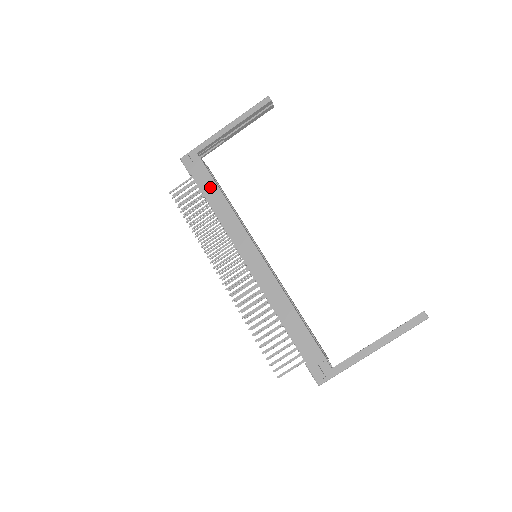
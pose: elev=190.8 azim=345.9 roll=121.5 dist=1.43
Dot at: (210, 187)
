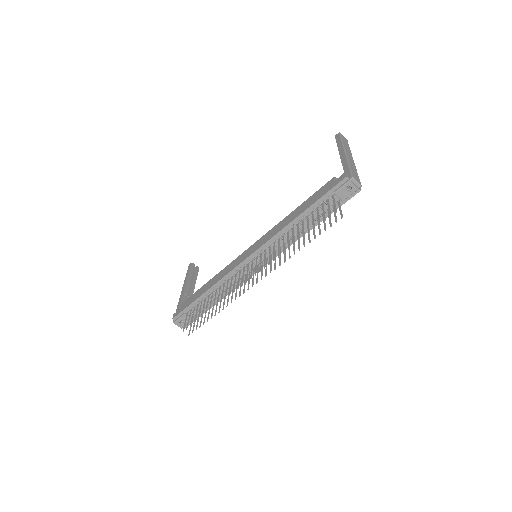
Dot at: (198, 293)
